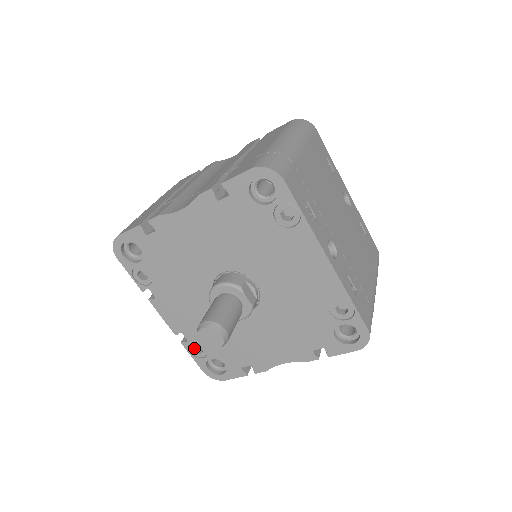
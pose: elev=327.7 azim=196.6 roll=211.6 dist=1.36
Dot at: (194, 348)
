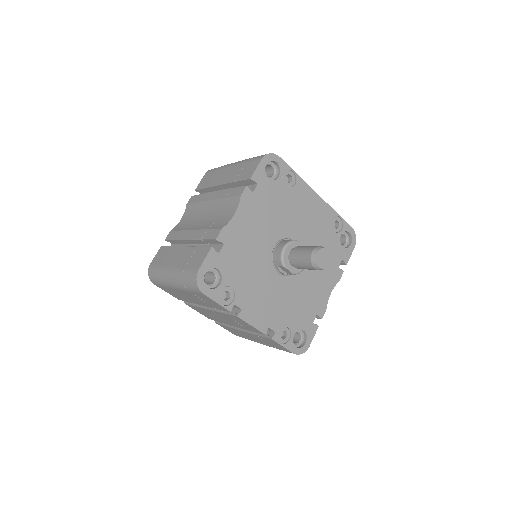
Dot at: (279, 338)
